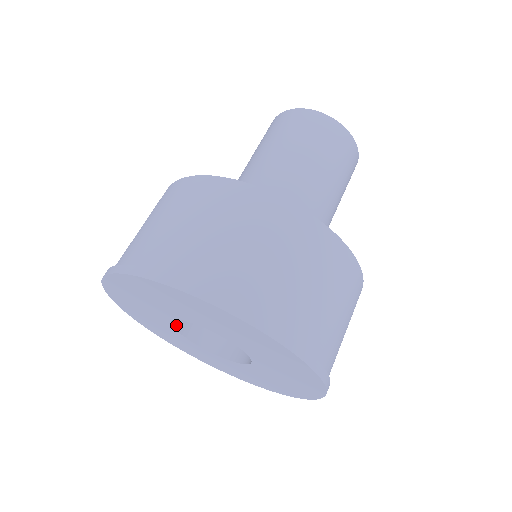
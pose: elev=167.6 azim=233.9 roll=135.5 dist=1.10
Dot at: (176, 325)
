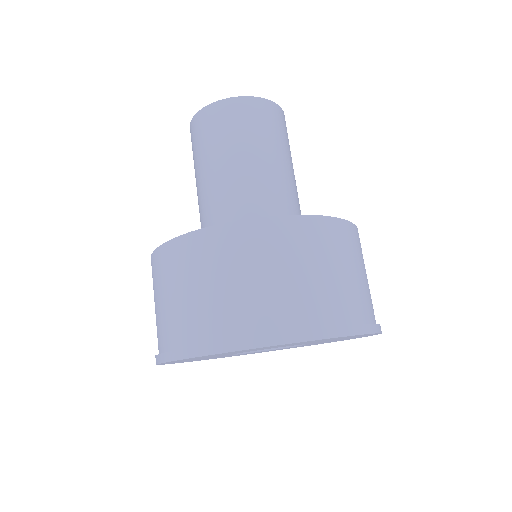
Dot at: occluded
